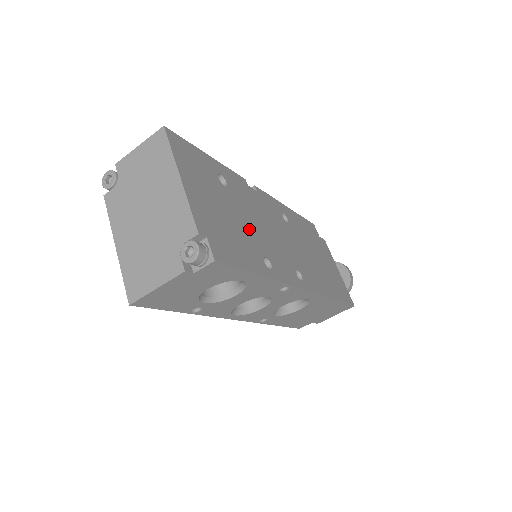
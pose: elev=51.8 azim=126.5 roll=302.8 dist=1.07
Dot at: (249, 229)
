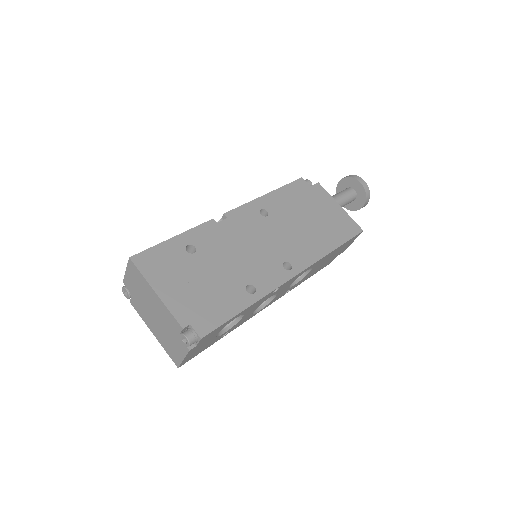
Dot at: (226, 273)
